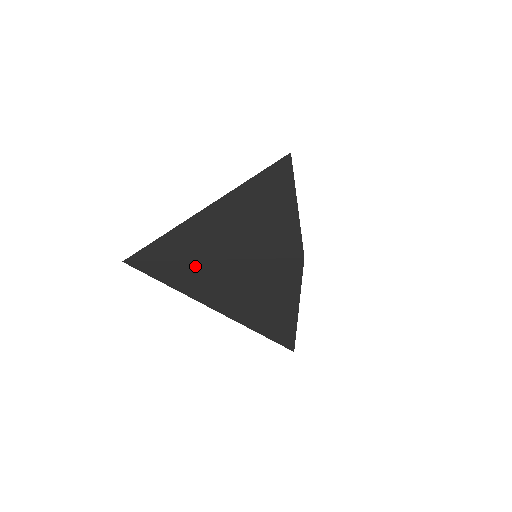
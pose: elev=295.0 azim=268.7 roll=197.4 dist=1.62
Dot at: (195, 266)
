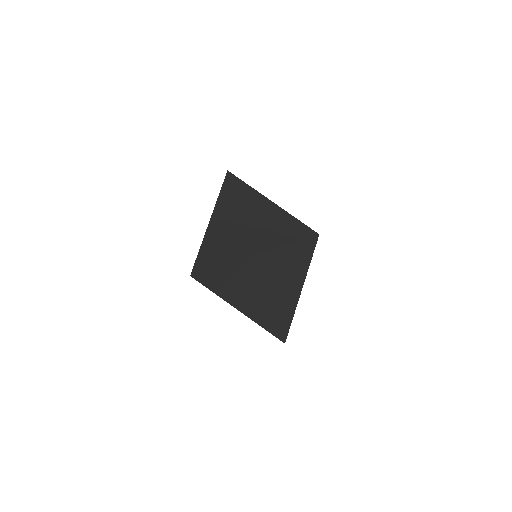
Dot at: (247, 264)
